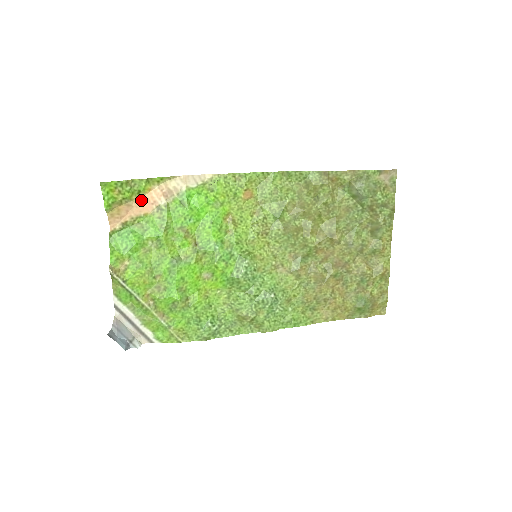
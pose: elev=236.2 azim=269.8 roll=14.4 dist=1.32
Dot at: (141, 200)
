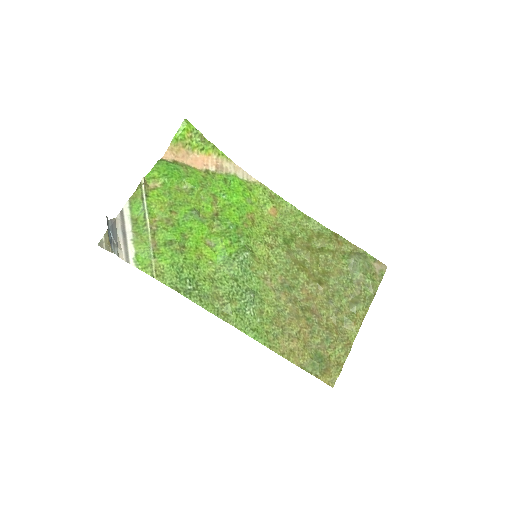
Dot at: (198, 157)
